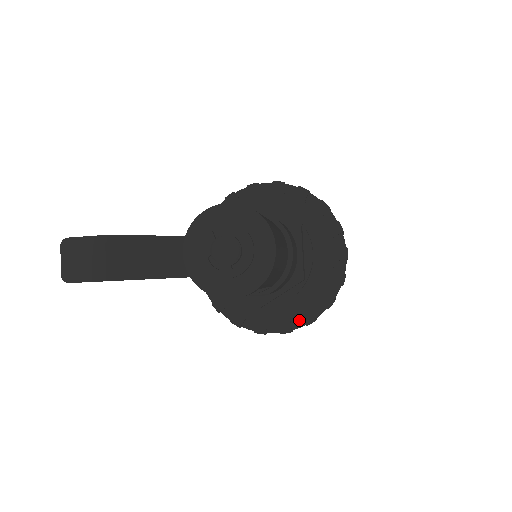
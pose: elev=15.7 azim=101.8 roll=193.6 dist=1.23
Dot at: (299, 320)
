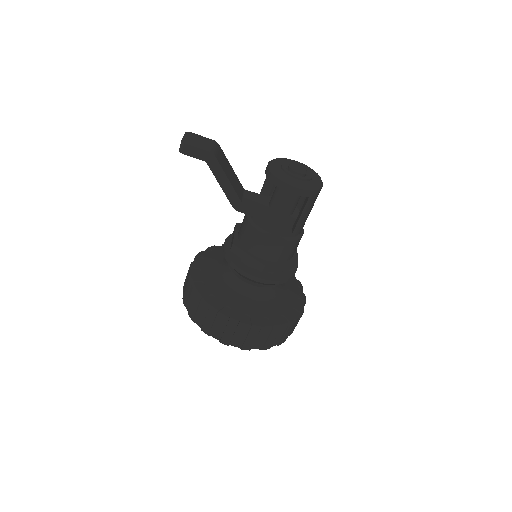
Dot at: (268, 322)
